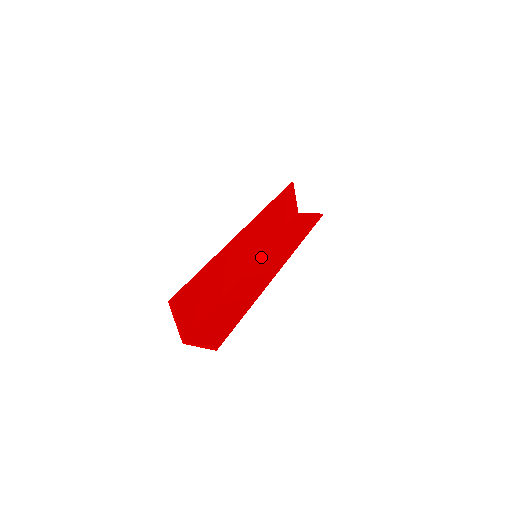
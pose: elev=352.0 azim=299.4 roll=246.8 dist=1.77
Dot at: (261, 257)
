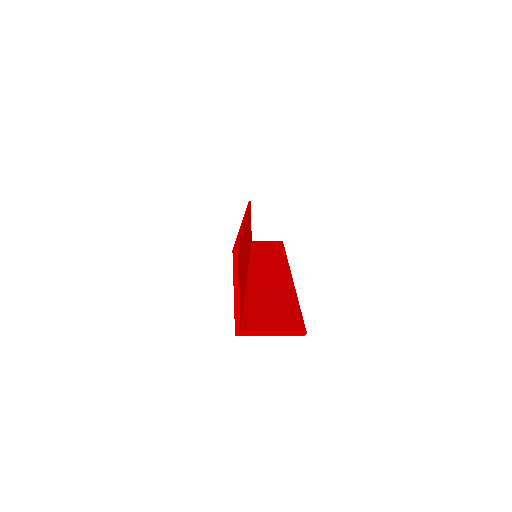
Dot at: (251, 265)
